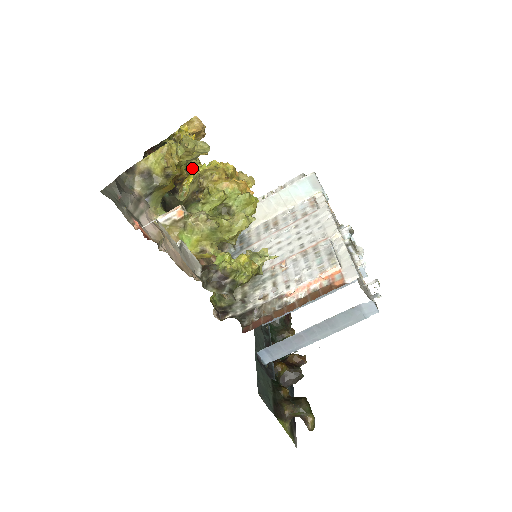
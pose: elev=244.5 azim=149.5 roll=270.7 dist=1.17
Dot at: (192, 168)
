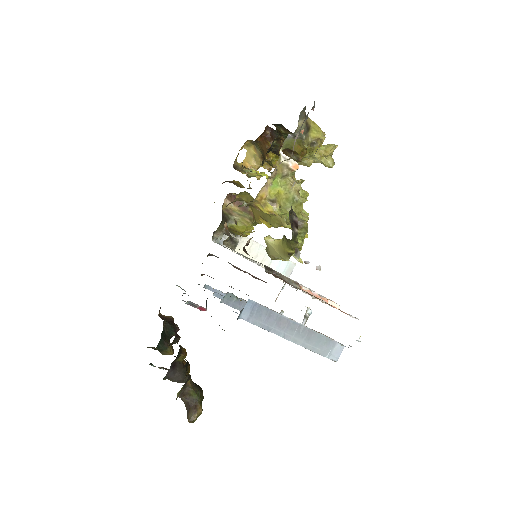
Dot at: (302, 163)
